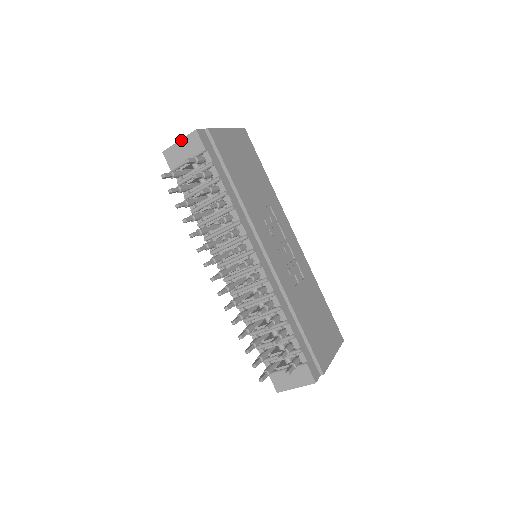
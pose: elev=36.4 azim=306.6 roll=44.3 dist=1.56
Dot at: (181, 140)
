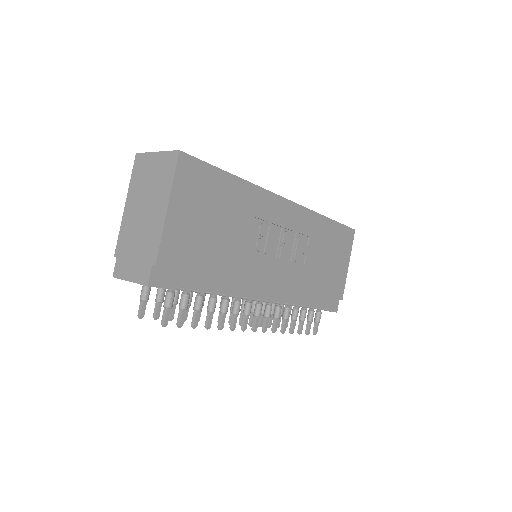
Dot at: occluded
